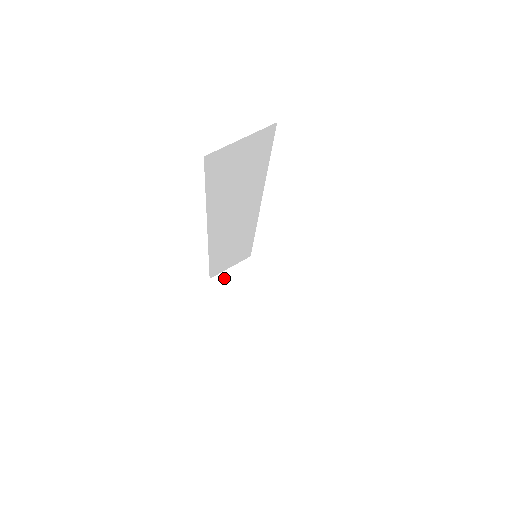
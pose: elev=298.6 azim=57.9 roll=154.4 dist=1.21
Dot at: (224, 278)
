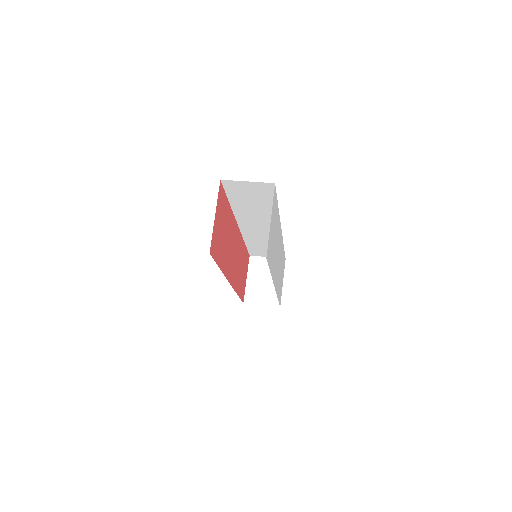
Dot at: (259, 261)
